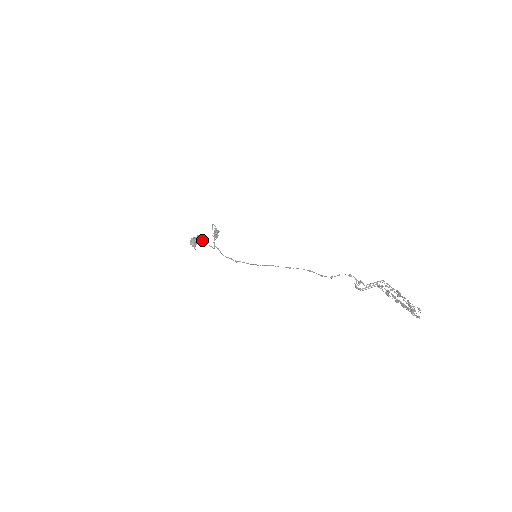
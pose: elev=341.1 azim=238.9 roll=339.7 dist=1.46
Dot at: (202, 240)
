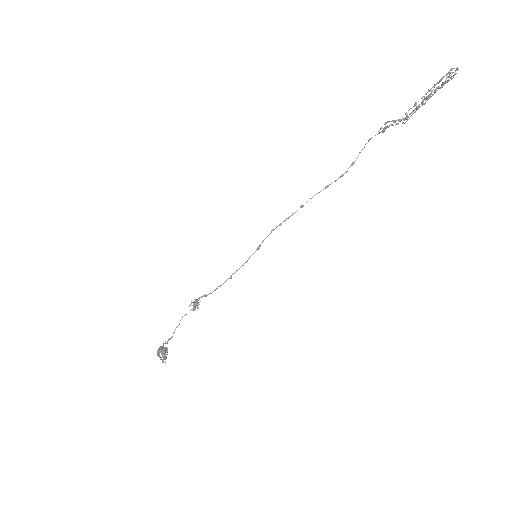
Dot at: (176, 327)
